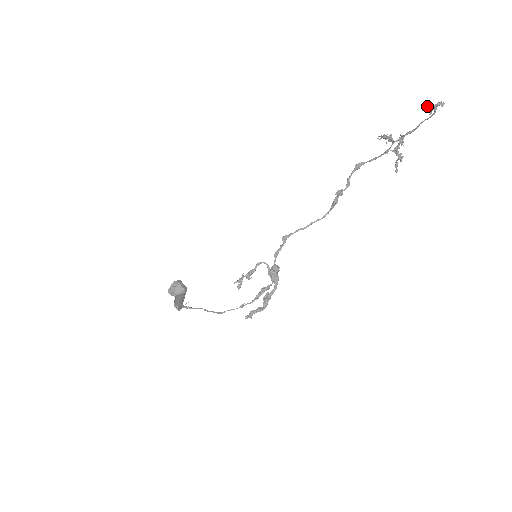
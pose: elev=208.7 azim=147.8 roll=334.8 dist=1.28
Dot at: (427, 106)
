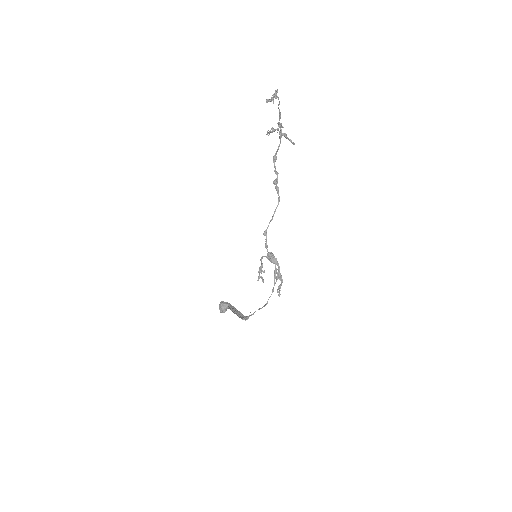
Dot at: (268, 101)
